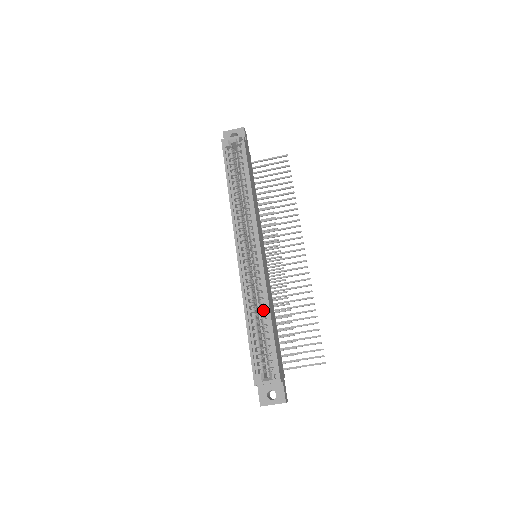
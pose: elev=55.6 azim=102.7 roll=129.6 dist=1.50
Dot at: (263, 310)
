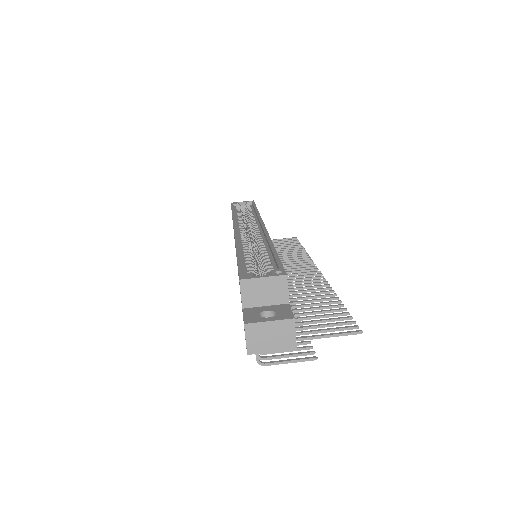
Dot at: (263, 249)
